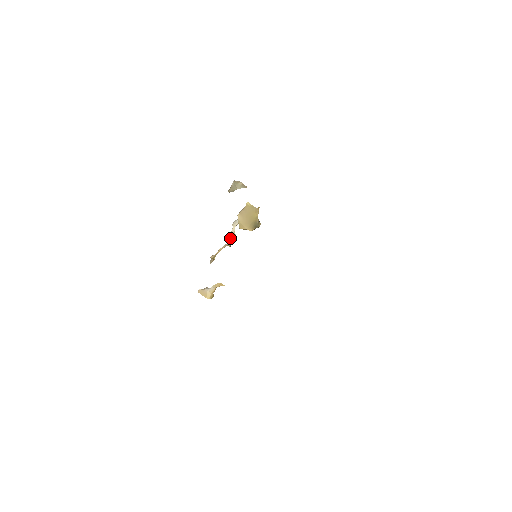
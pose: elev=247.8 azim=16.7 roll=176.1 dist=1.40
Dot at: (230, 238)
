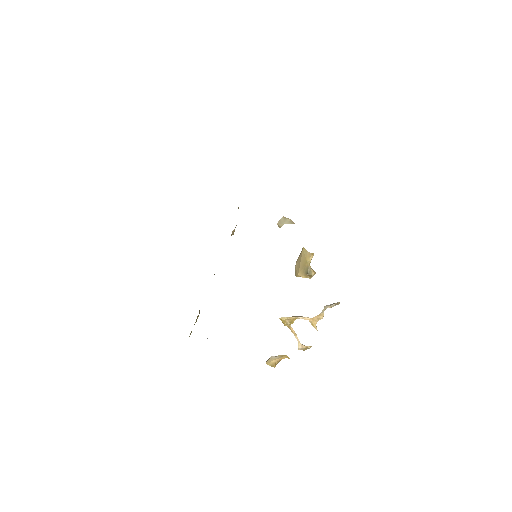
Dot at: (315, 316)
